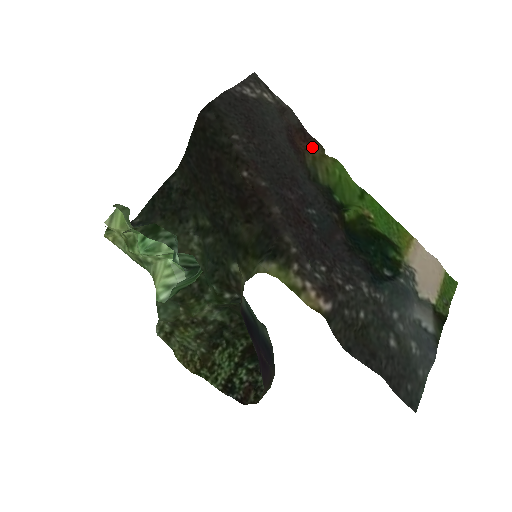
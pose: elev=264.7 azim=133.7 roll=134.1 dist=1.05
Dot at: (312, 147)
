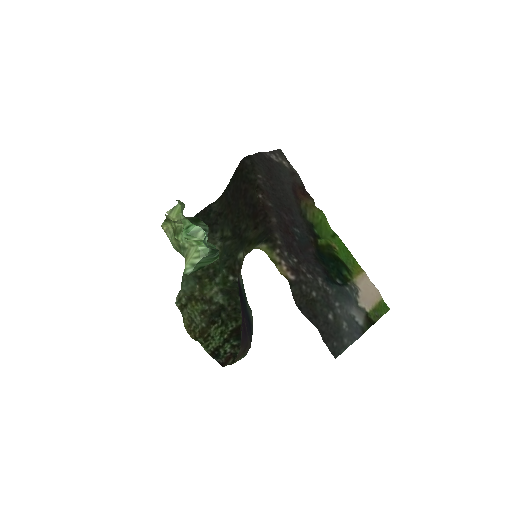
Dot at: (307, 199)
